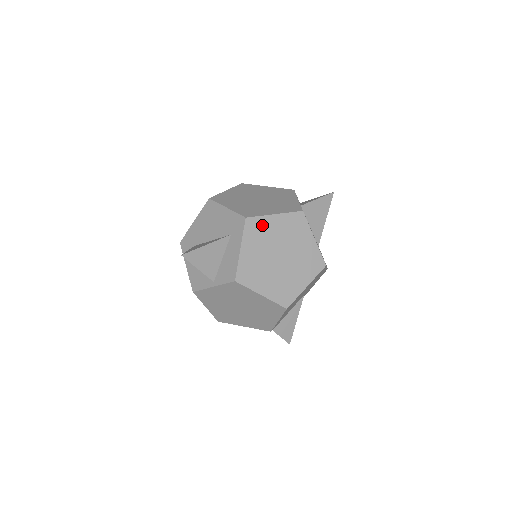
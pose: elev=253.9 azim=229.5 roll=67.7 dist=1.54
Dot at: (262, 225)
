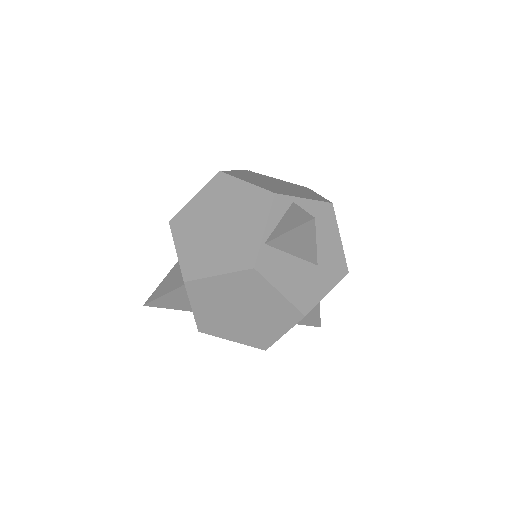
Dot at: (206, 287)
